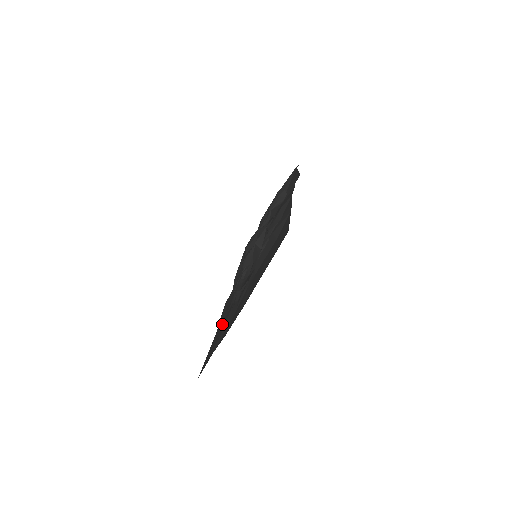
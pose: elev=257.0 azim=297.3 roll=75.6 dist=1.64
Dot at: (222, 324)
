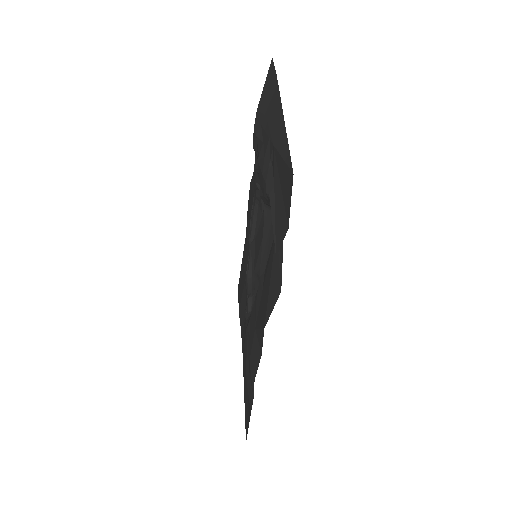
Dot at: (244, 262)
